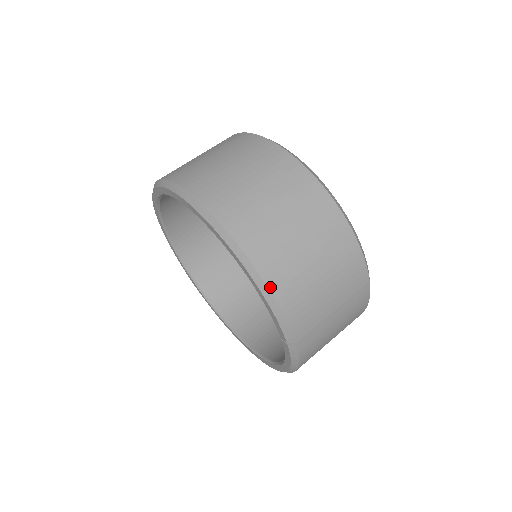
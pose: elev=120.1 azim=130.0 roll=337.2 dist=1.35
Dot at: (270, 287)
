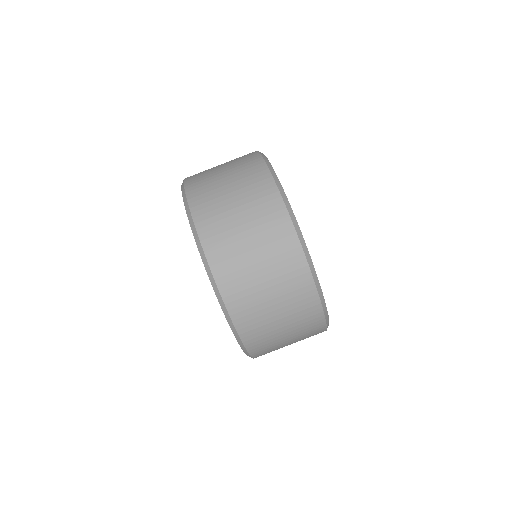
Dot at: occluded
